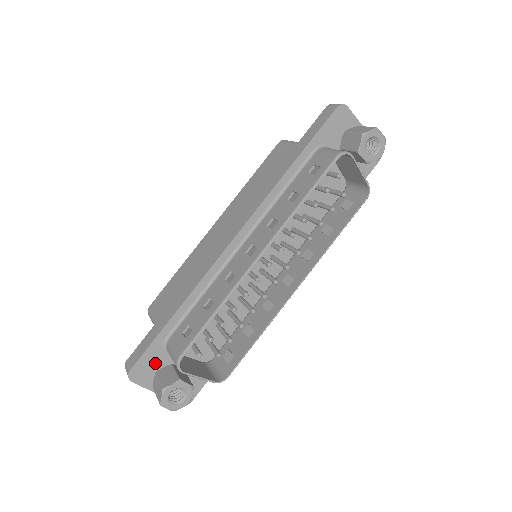
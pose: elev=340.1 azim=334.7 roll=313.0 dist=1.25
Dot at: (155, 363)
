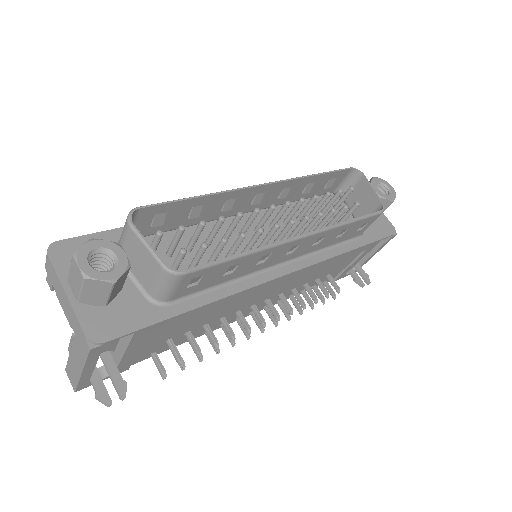
Dot at: occluded
